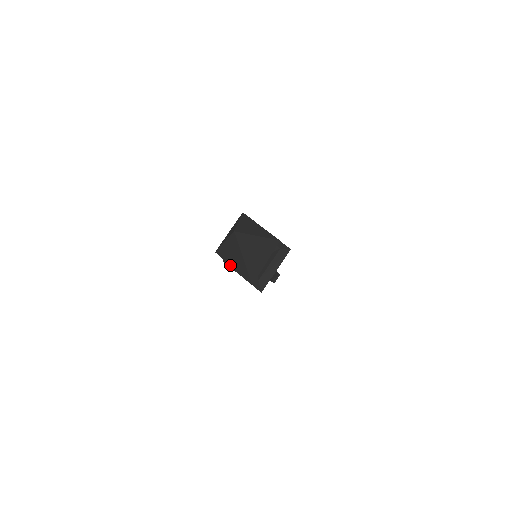
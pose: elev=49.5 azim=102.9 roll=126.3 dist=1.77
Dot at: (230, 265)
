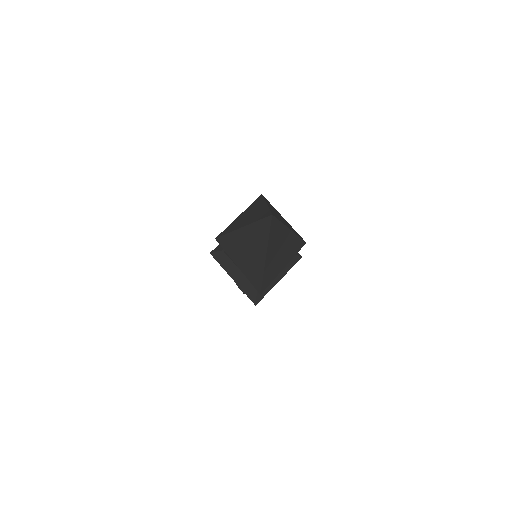
Dot at: (234, 261)
